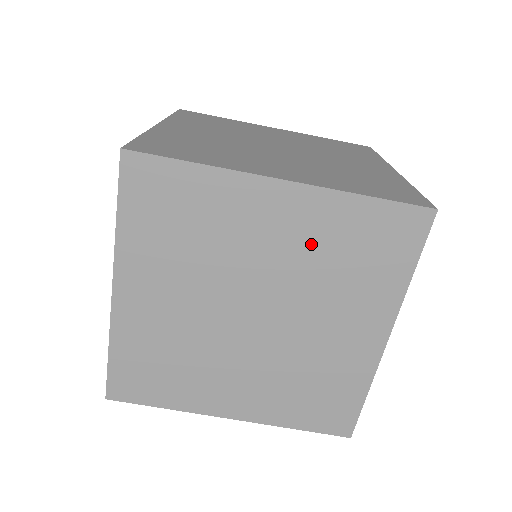
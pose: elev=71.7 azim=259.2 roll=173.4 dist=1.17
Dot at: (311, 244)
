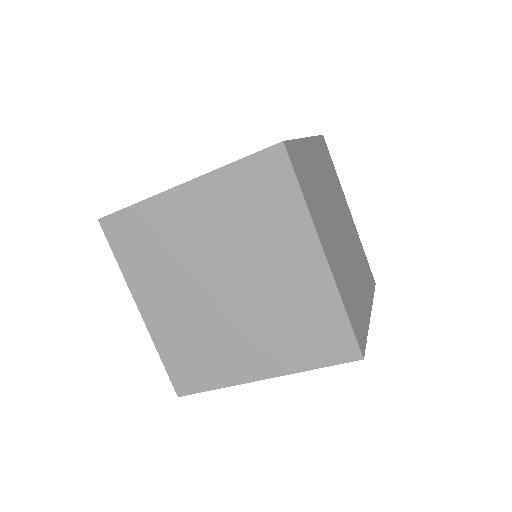
Dot at: (224, 215)
